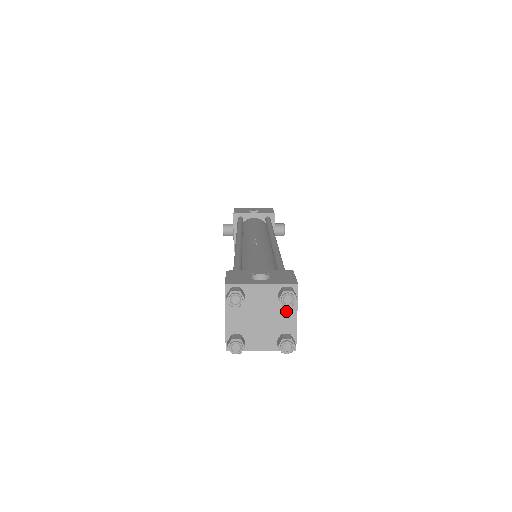
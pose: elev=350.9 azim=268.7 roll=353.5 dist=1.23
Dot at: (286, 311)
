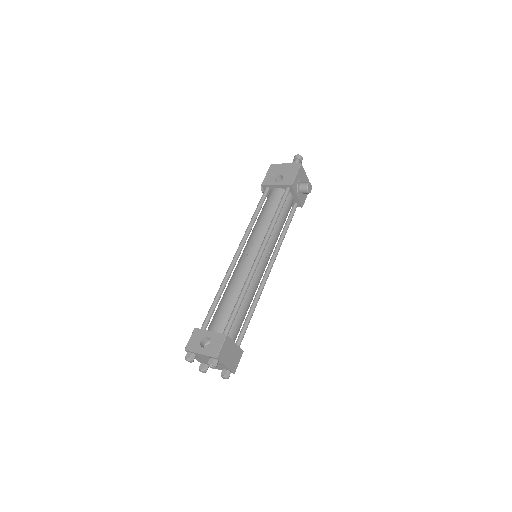
Dot at: (219, 363)
